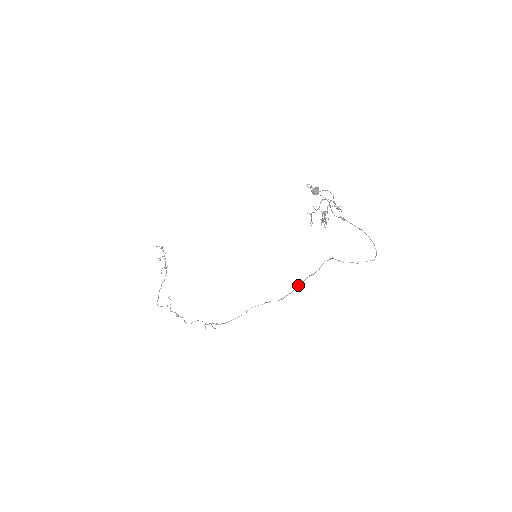
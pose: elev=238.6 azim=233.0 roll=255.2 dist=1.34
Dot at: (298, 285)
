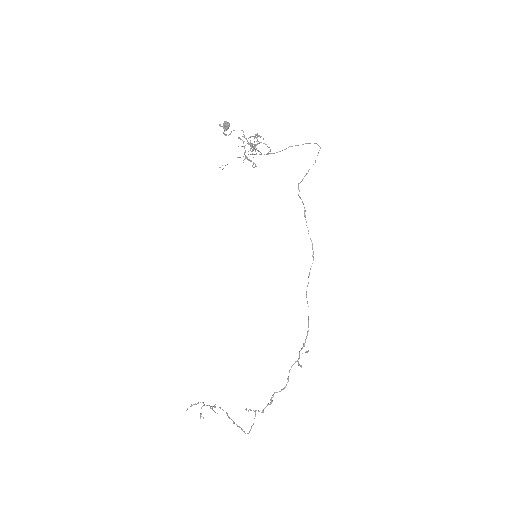
Dot at: (308, 231)
